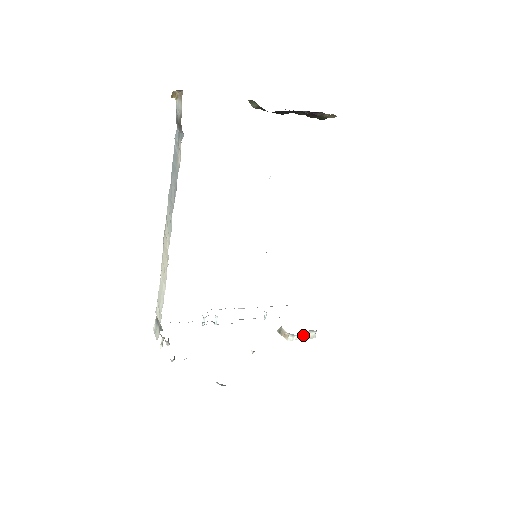
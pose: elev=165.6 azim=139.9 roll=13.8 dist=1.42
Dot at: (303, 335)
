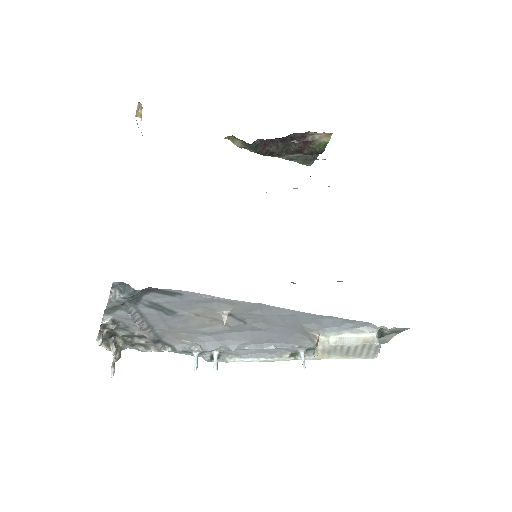
Dot at: (349, 338)
